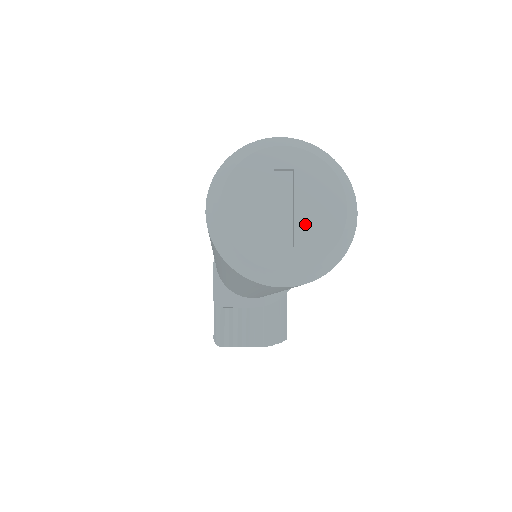
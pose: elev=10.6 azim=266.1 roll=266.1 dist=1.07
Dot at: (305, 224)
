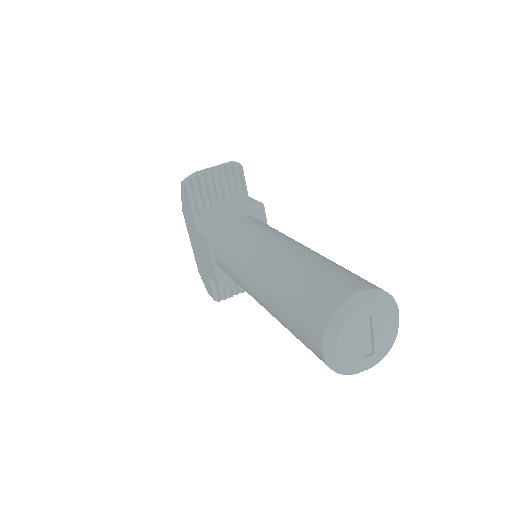
Dot at: (379, 340)
